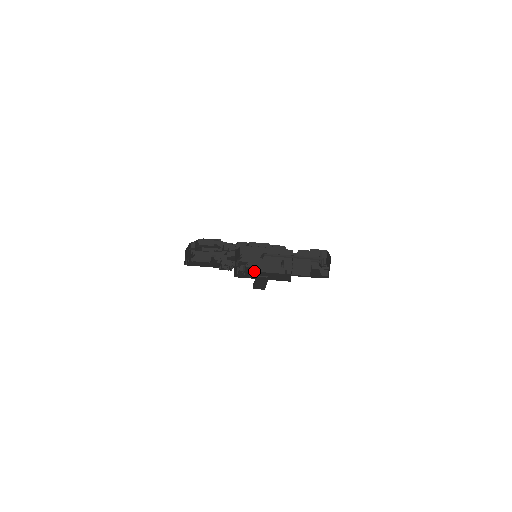
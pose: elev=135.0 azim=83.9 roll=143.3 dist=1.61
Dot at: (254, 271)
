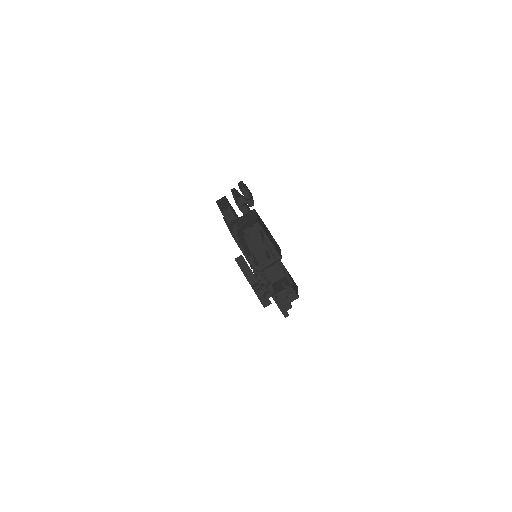
Dot at: occluded
